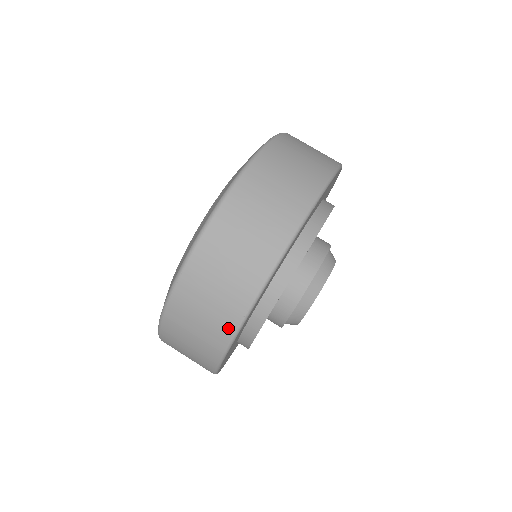
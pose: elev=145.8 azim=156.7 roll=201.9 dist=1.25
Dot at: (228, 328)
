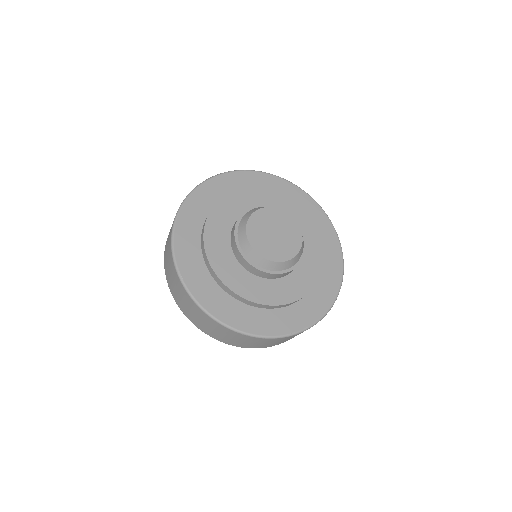
Dot at: (171, 232)
